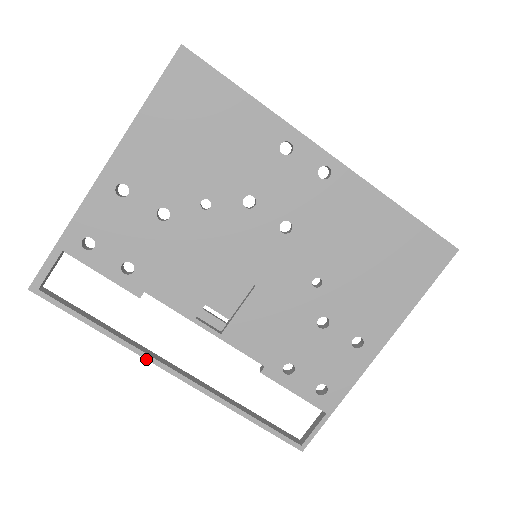
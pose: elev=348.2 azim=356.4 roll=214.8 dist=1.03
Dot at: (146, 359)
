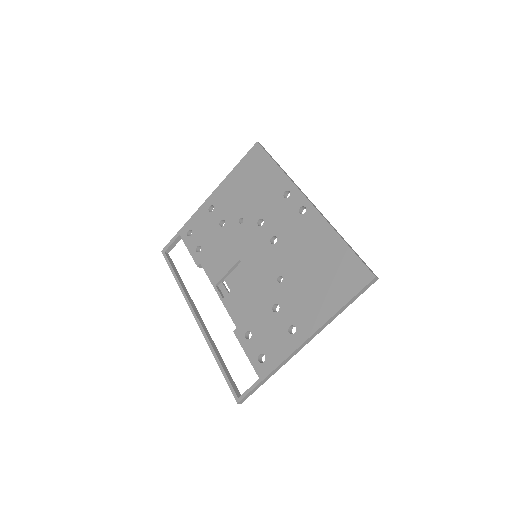
Dot at: (187, 303)
